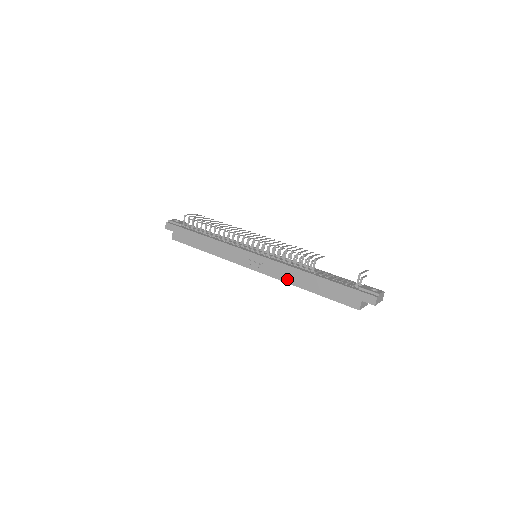
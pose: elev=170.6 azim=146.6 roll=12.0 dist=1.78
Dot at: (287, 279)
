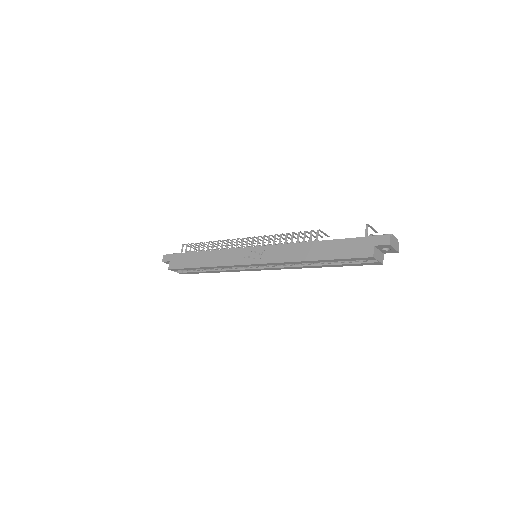
Dot at: (290, 258)
